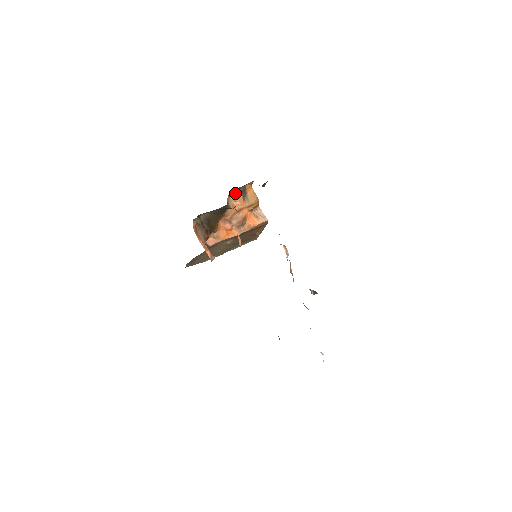
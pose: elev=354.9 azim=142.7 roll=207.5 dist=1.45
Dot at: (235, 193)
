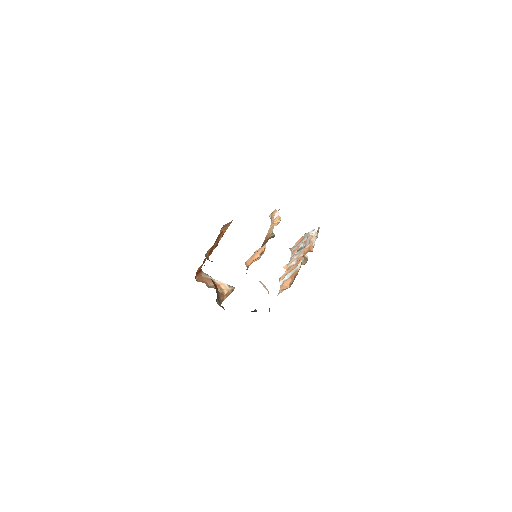
Dot at: occluded
